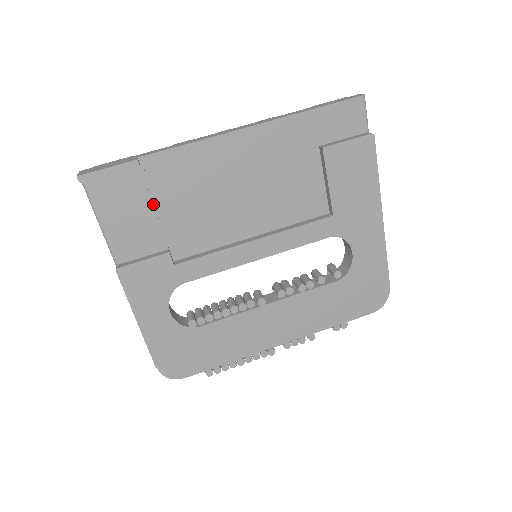
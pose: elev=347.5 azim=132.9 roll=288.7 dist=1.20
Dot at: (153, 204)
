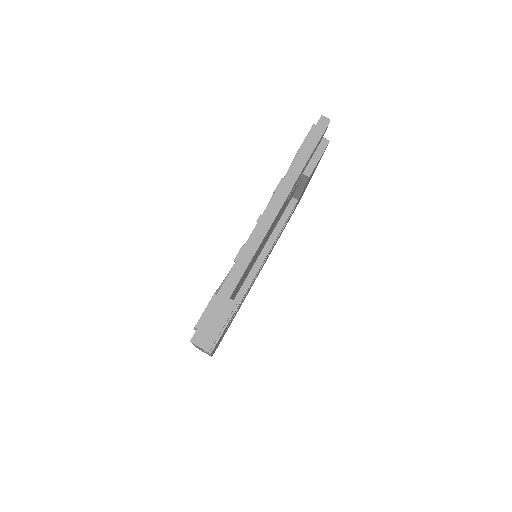
Dot at: occluded
